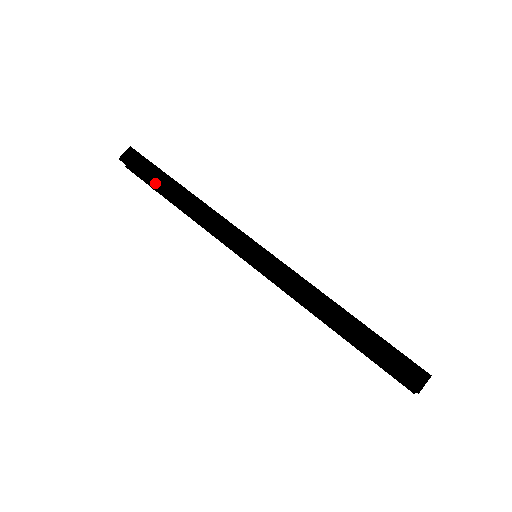
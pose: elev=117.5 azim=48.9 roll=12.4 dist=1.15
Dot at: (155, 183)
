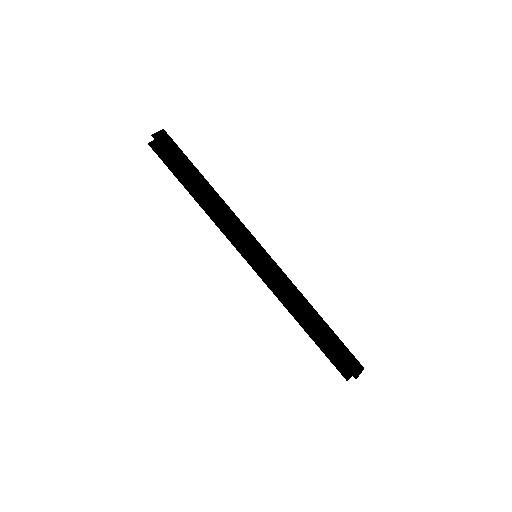
Dot at: (184, 169)
